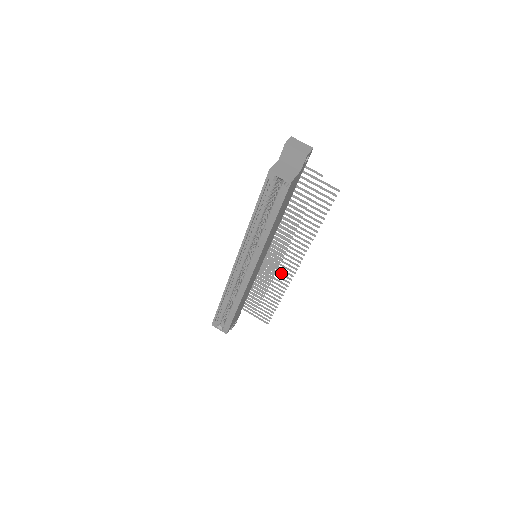
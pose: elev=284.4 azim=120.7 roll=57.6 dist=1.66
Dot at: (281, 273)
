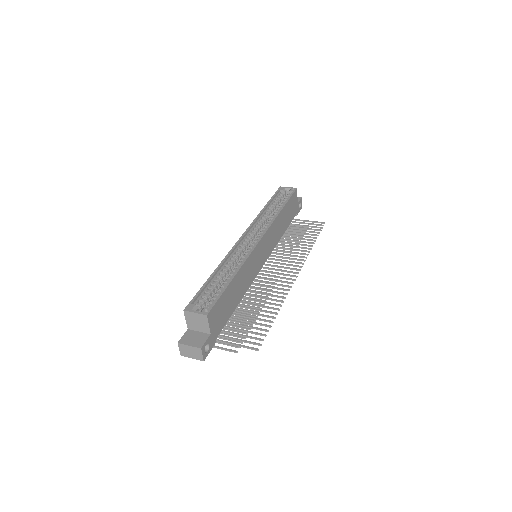
Dot at: (278, 284)
